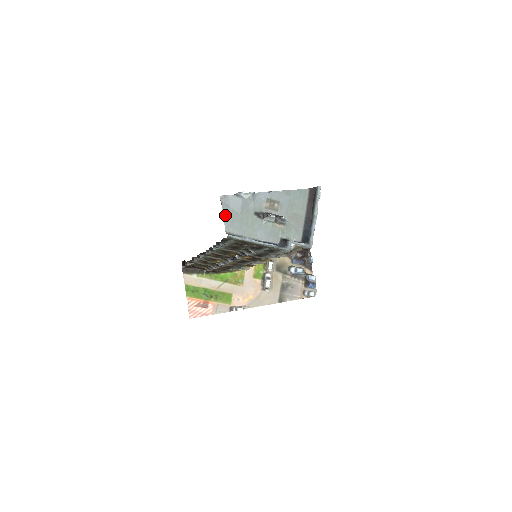
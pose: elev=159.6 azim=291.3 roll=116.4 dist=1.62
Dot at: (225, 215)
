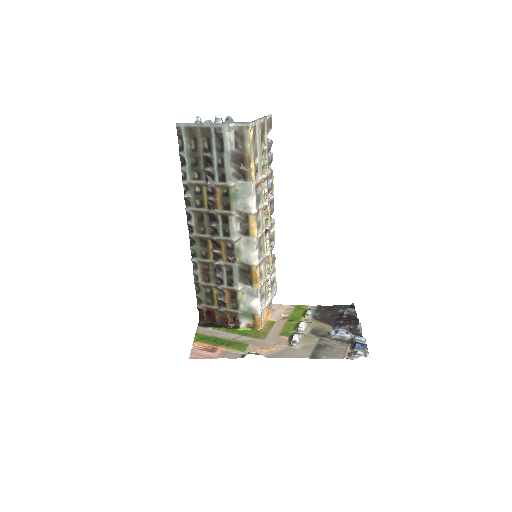
Dot at: occluded
